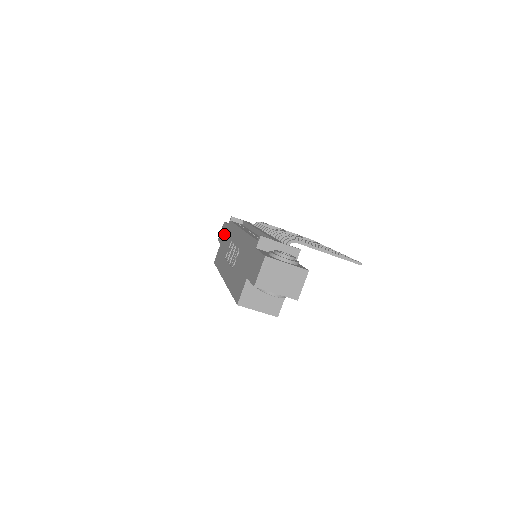
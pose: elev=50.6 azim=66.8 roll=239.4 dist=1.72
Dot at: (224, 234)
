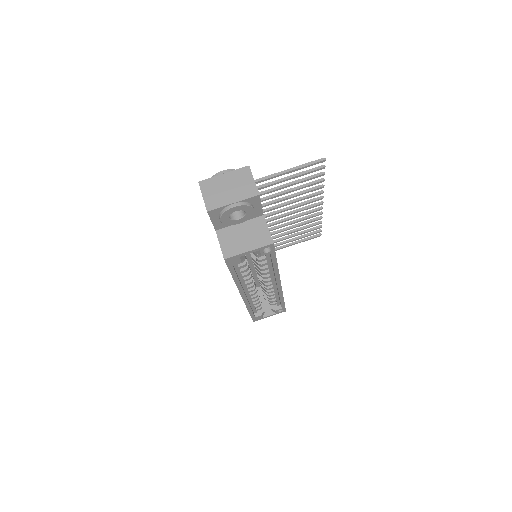
Dot at: occluded
